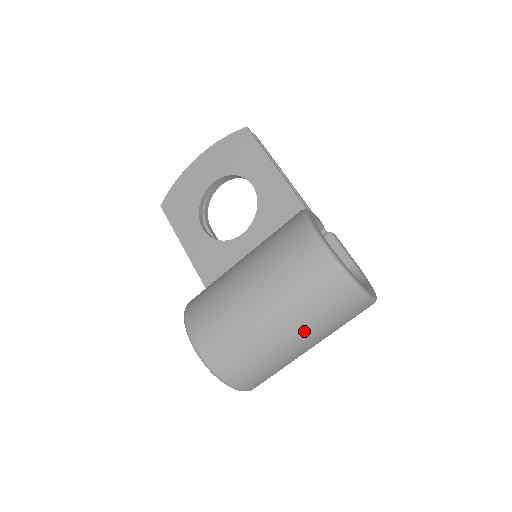
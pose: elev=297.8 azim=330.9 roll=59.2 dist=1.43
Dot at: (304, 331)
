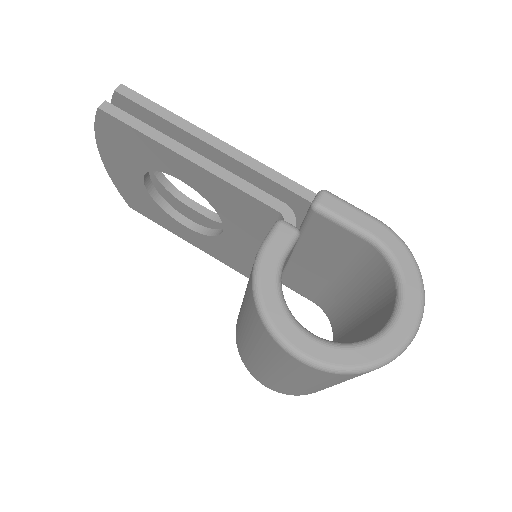
Dot at: occluded
